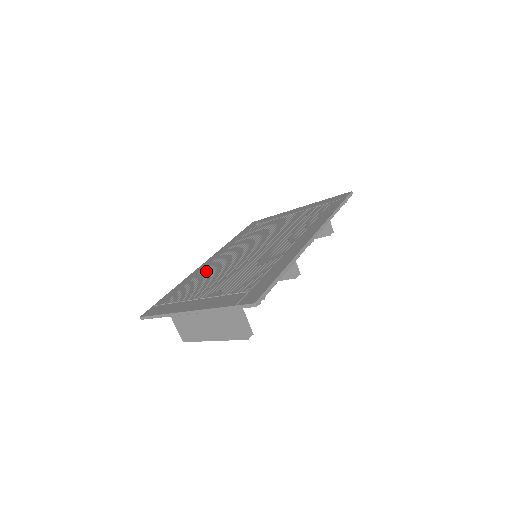
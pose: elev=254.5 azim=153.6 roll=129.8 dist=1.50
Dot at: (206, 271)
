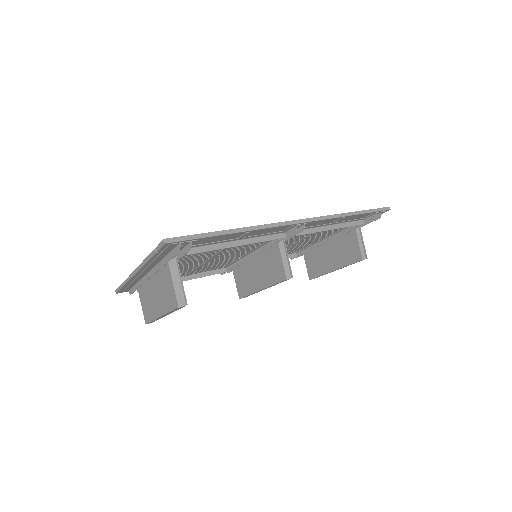
Dot at: occluded
